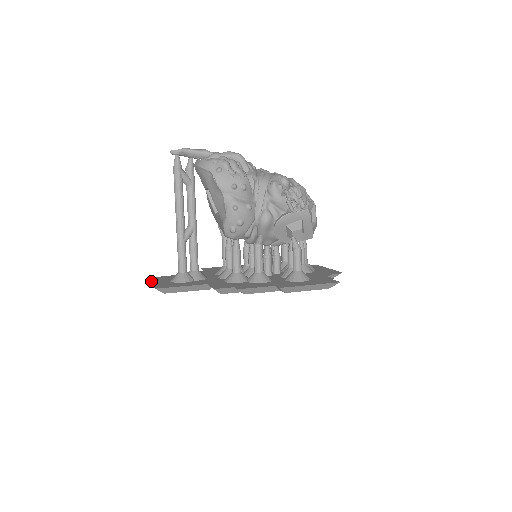
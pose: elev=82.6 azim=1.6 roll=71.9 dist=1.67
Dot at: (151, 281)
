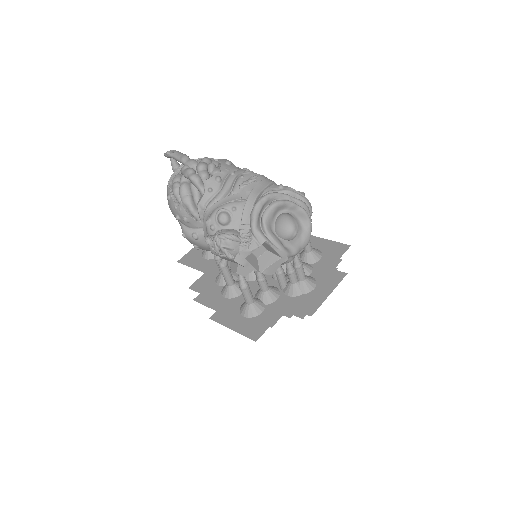
Dot at: occluded
